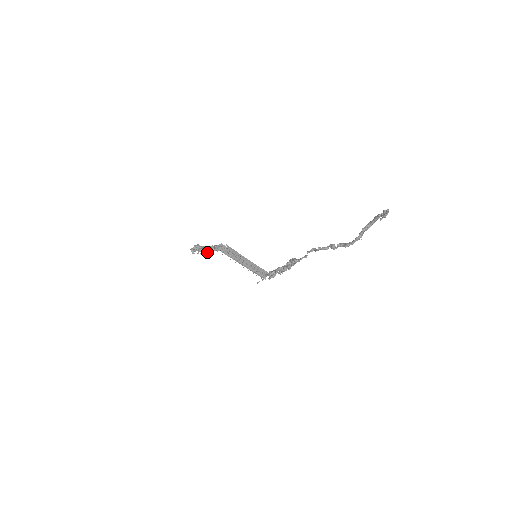
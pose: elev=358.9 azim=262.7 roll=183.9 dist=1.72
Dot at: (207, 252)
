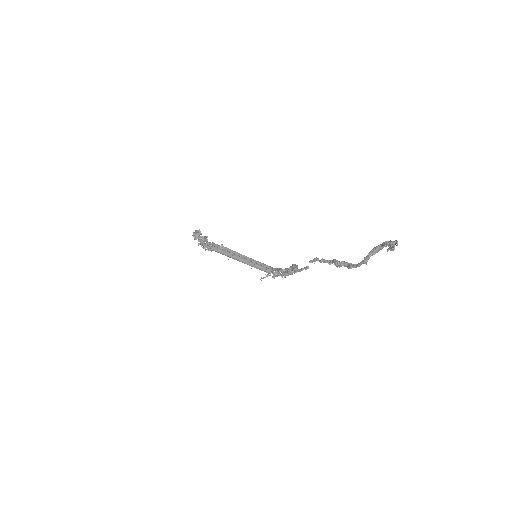
Dot at: occluded
